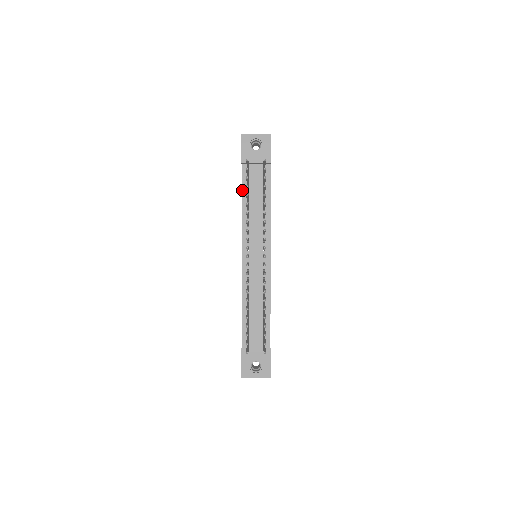
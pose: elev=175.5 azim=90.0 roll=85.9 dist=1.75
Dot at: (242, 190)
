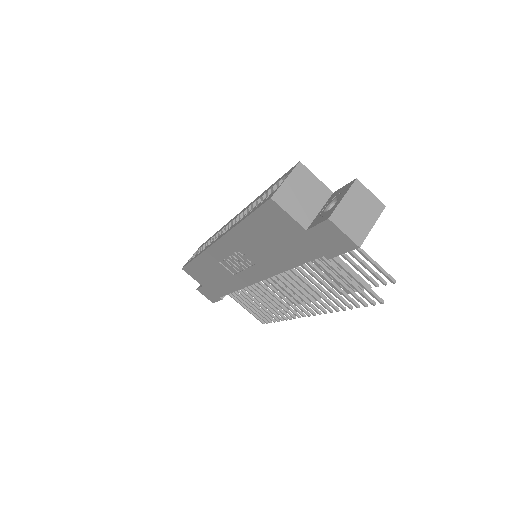
Dot at: occluded
